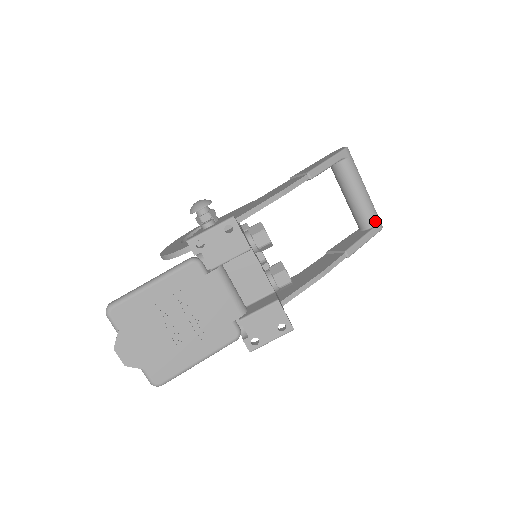
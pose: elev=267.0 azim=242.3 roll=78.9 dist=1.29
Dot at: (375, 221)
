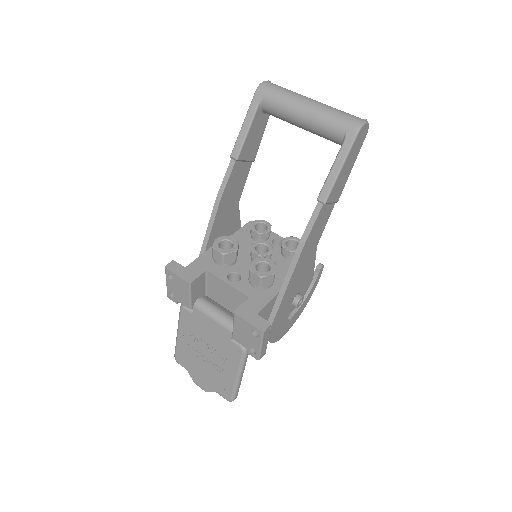
Dot at: (341, 131)
